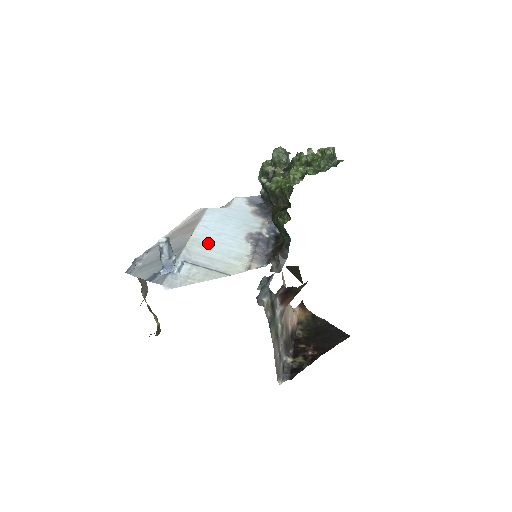
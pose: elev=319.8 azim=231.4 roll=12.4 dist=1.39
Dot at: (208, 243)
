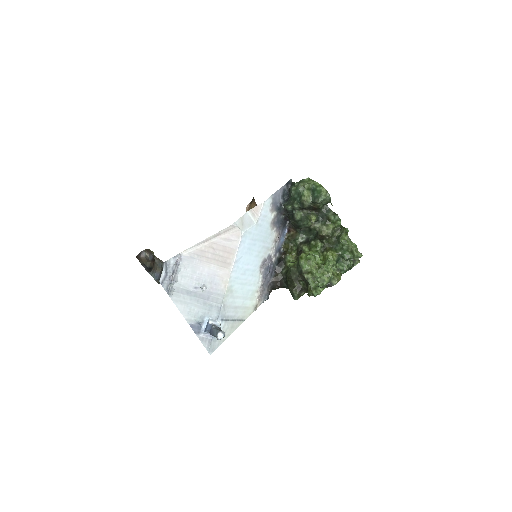
Dot at: (237, 289)
